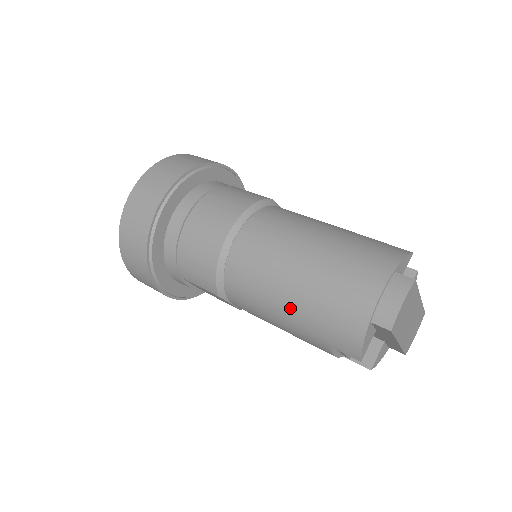
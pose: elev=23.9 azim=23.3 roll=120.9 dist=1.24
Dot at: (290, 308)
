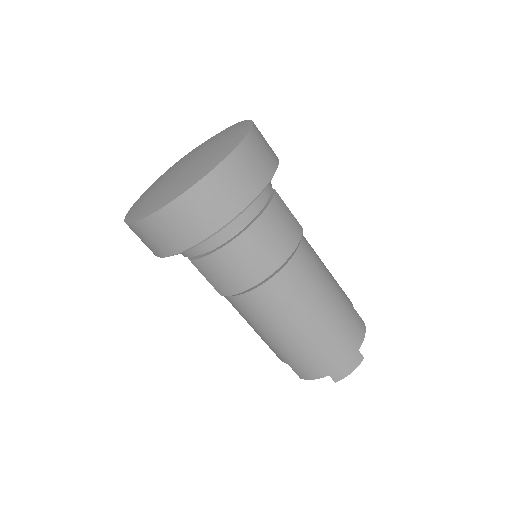
Dot at: (282, 341)
